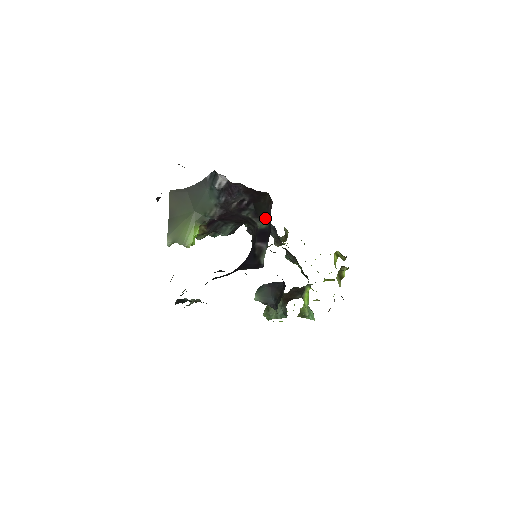
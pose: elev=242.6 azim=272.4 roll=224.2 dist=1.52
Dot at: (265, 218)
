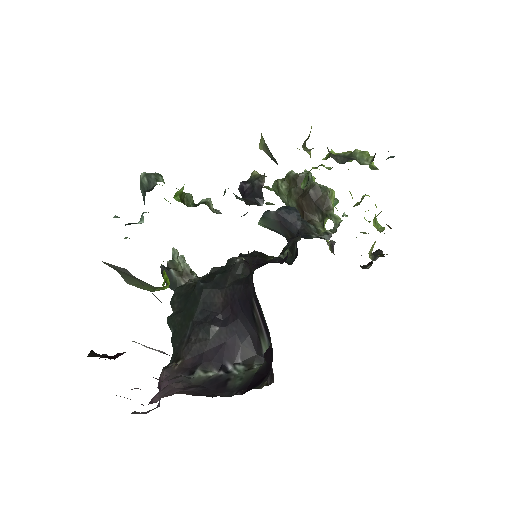
Dot at: occluded
